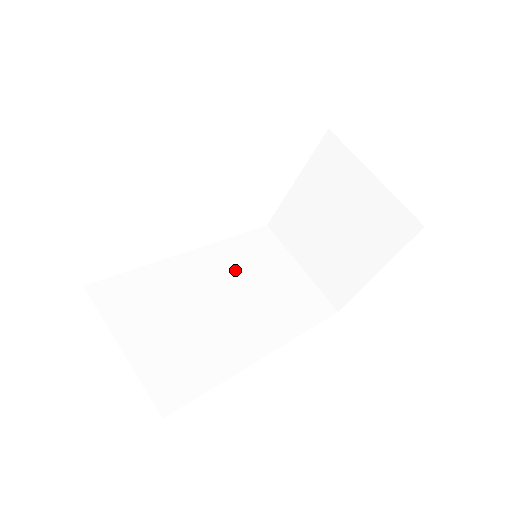
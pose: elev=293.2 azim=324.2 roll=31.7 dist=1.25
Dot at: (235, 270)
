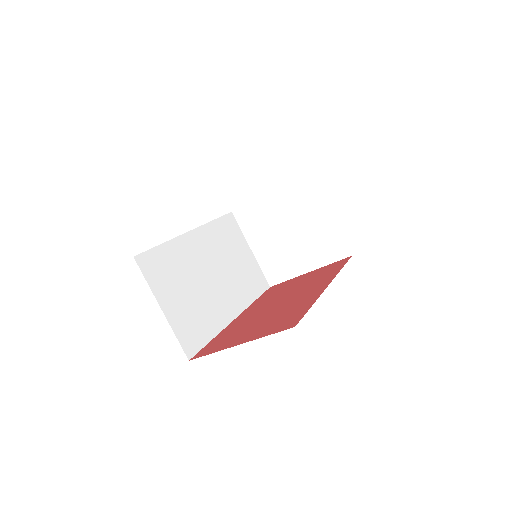
Dot at: (217, 249)
